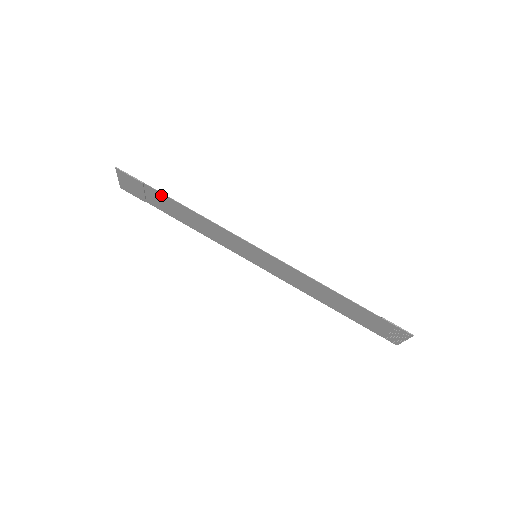
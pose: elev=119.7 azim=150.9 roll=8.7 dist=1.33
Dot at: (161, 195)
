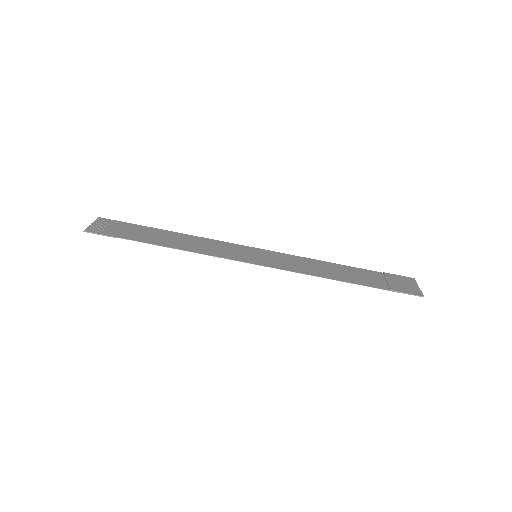
Dot at: (141, 240)
